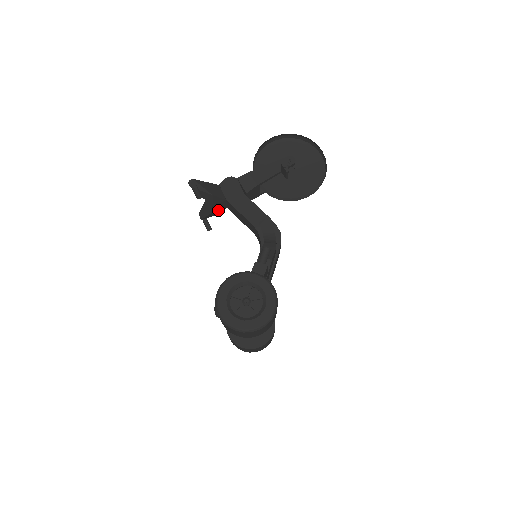
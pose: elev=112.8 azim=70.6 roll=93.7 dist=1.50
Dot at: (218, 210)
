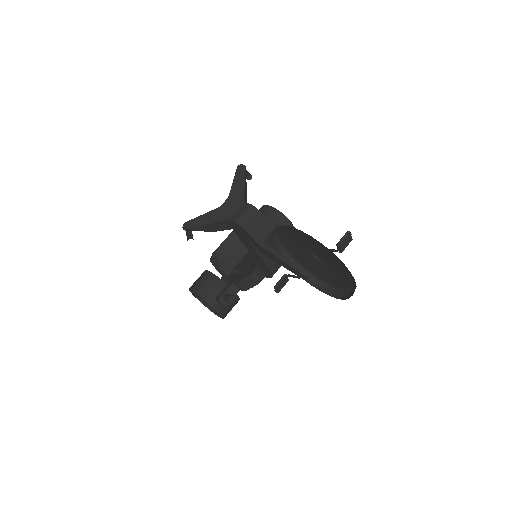
Dot at: occluded
